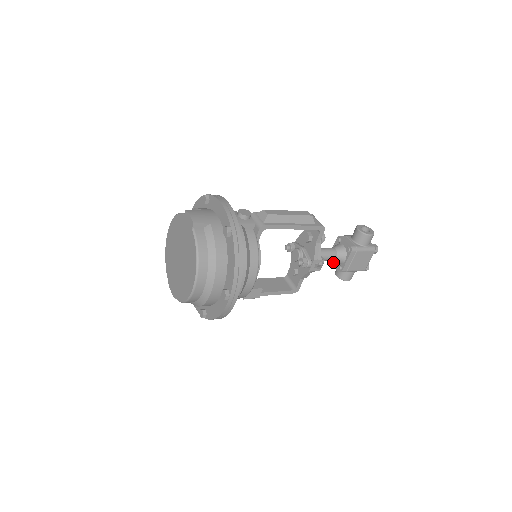
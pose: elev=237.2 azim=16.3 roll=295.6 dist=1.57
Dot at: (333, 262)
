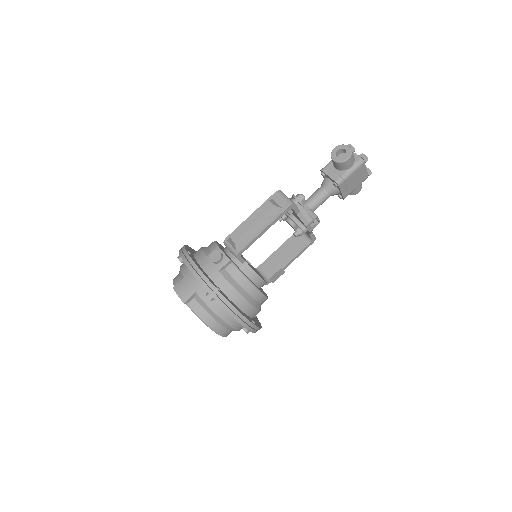
Dot at: occluded
